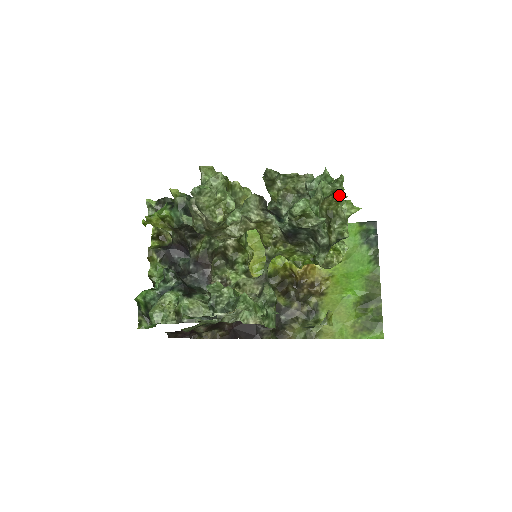
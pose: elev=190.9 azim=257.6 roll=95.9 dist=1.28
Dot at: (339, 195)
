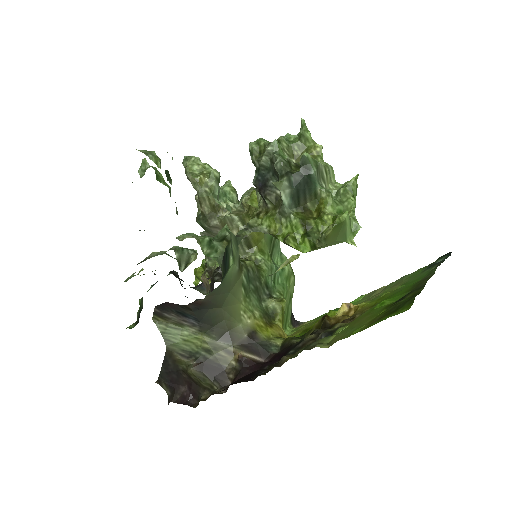
Dot at: (312, 146)
